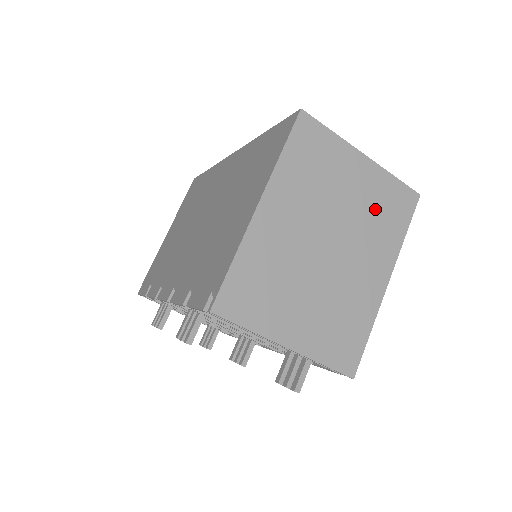
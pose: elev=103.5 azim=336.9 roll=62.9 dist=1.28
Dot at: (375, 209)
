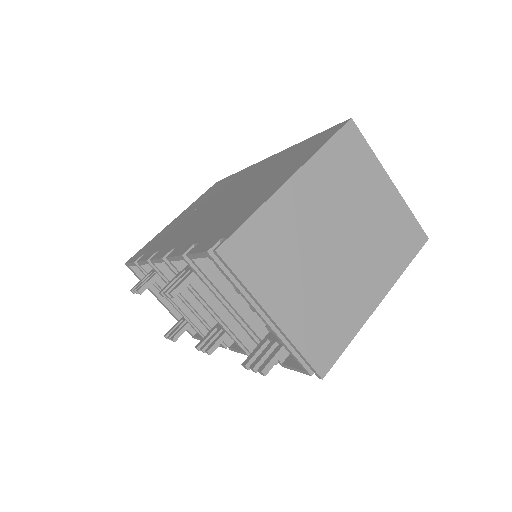
Dot at: (387, 232)
